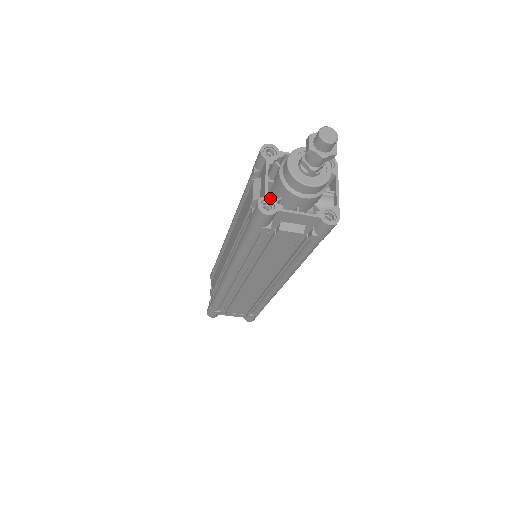
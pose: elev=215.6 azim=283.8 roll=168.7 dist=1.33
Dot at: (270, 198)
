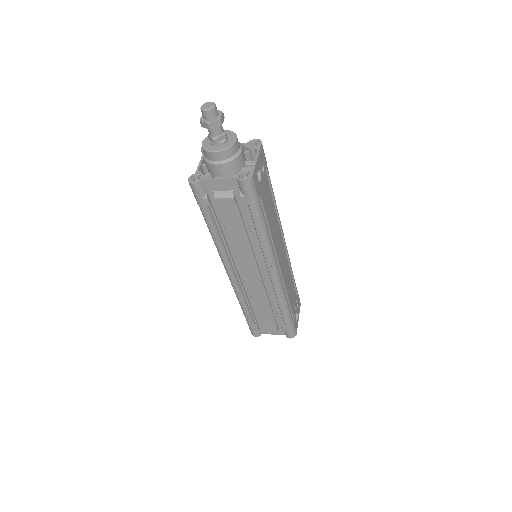
Dot at: (199, 173)
